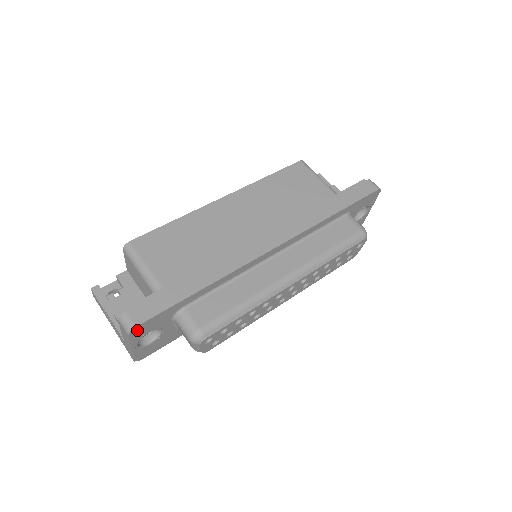
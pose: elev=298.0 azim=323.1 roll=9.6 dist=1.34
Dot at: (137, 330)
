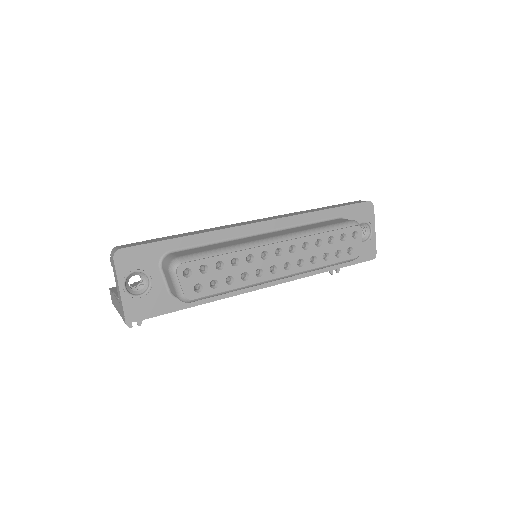
Dot at: (122, 256)
